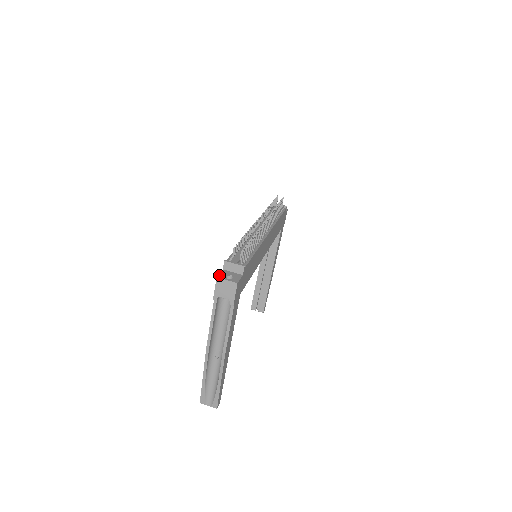
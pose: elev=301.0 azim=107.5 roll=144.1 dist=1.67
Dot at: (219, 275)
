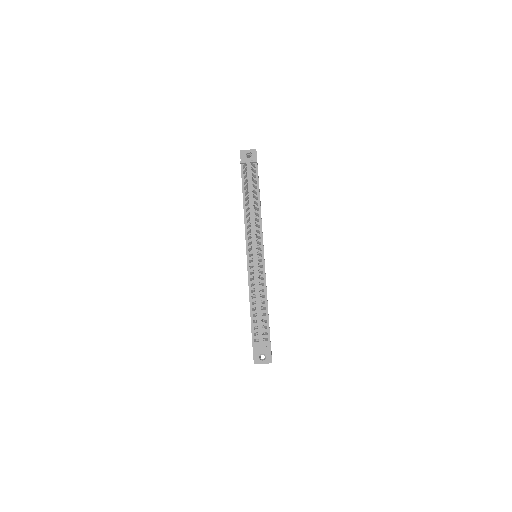
Dot at: (254, 360)
